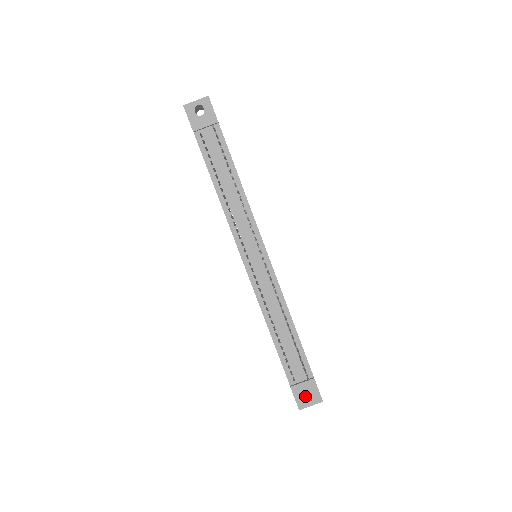
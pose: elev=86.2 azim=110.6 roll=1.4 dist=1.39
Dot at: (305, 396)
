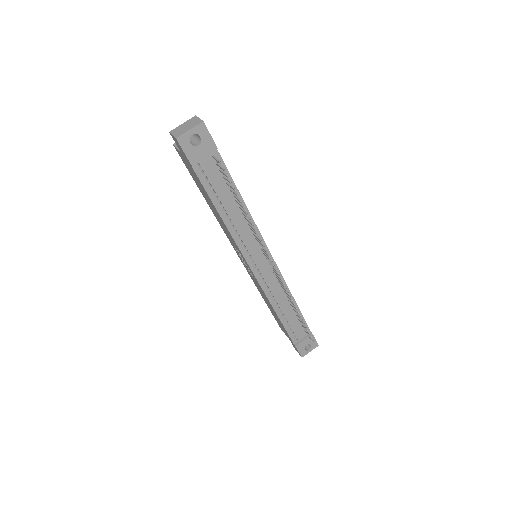
Dot at: occluded
